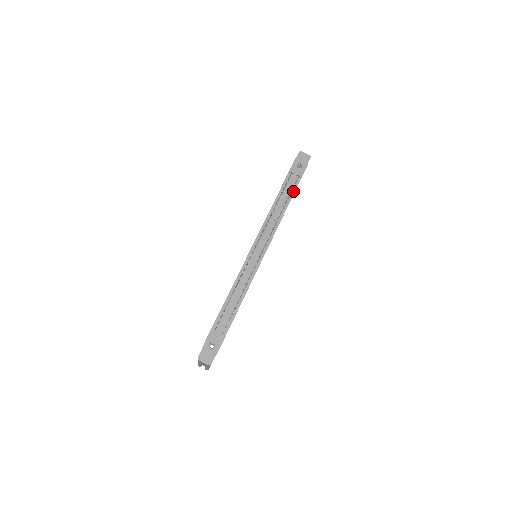
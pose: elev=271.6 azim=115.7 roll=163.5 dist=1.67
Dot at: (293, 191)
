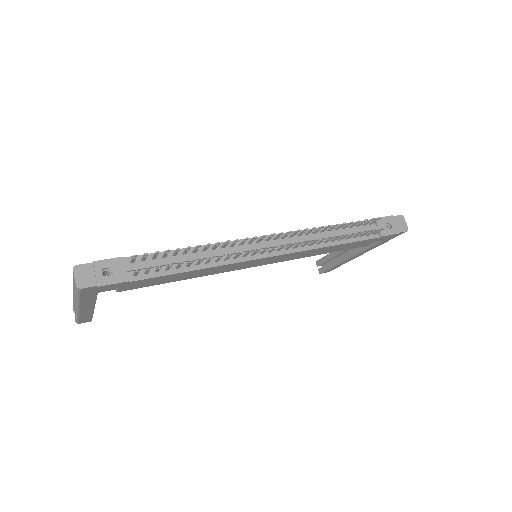
Dot at: (360, 238)
